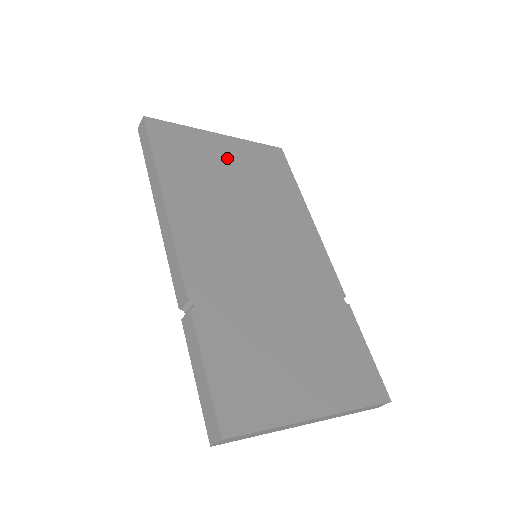
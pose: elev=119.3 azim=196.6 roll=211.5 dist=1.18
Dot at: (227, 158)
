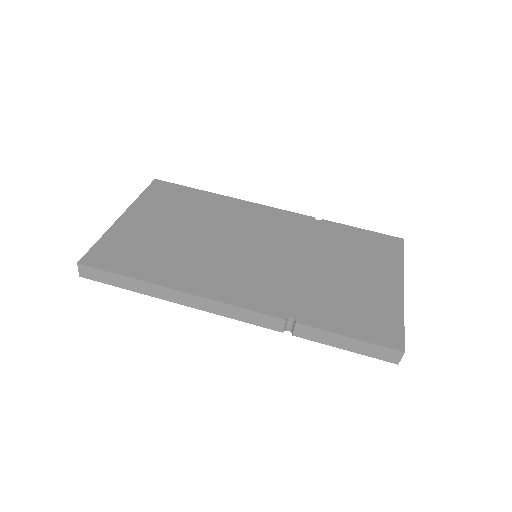
Dot at: (152, 224)
